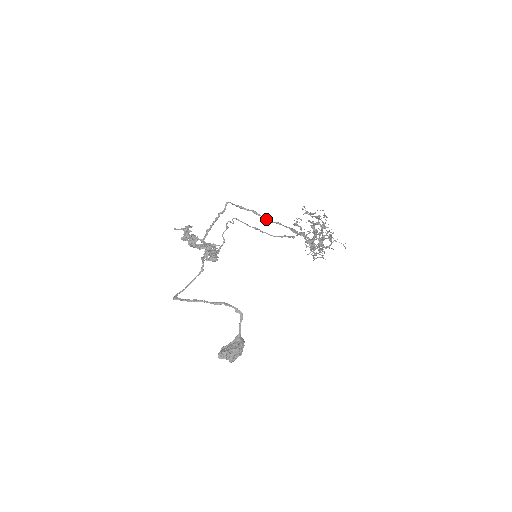
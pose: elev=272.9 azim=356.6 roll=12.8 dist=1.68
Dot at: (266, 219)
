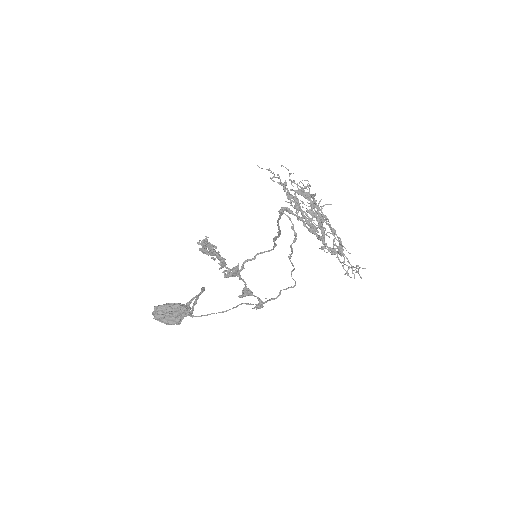
Dot at: occluded
